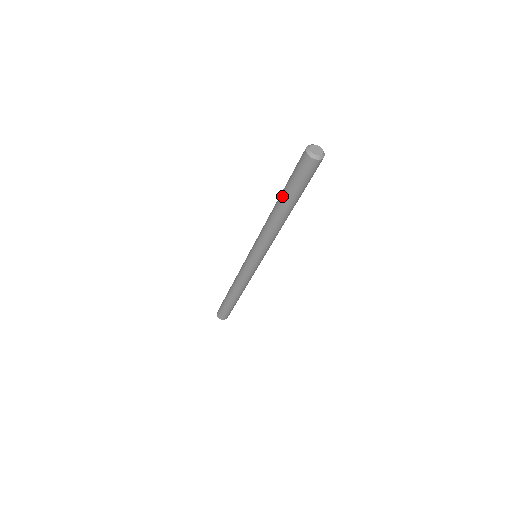
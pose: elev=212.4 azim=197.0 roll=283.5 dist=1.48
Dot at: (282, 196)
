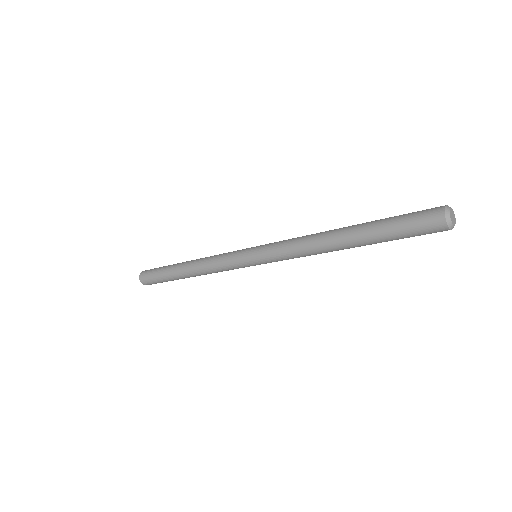
Dot at: (363, 227)
